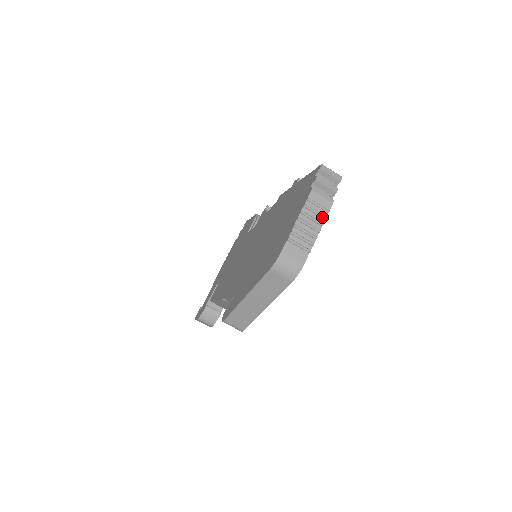
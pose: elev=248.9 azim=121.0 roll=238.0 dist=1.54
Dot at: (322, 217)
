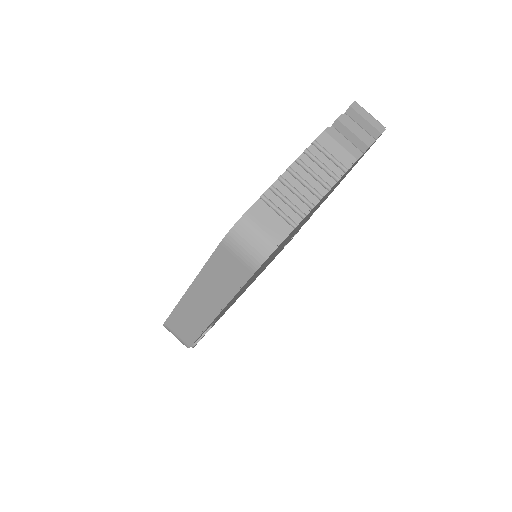
Dot at: (332, 176)
